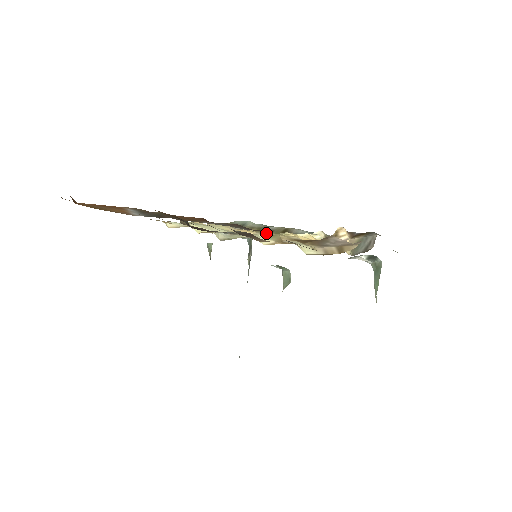
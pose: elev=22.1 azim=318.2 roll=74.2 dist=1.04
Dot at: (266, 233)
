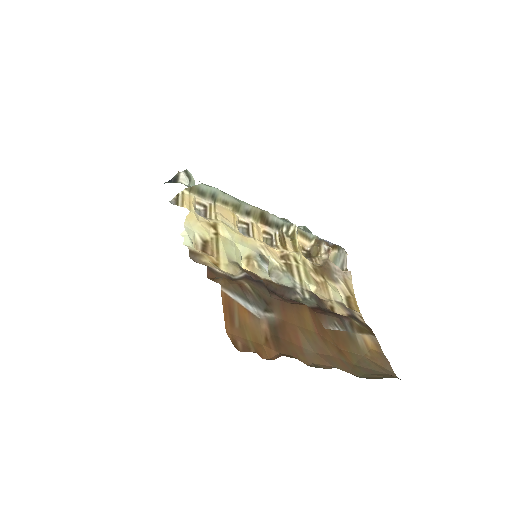
Dot at: (245, 216)
